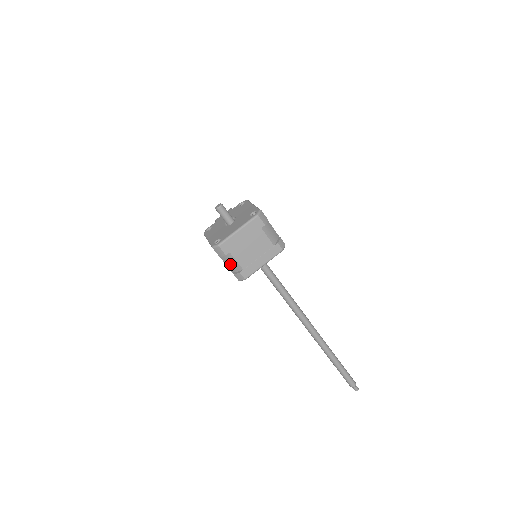
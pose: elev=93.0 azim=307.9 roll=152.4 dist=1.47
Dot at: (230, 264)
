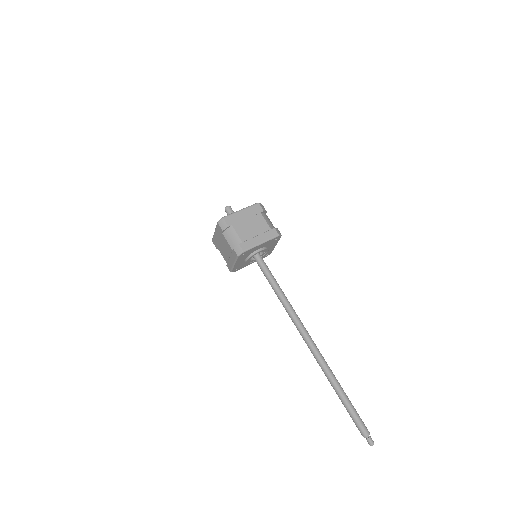
Dot at: (231, 239)
